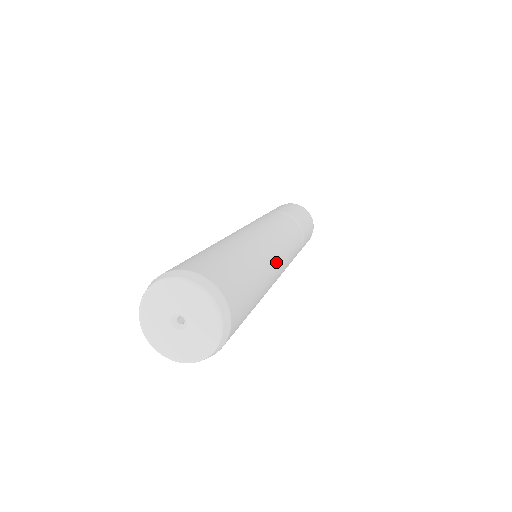
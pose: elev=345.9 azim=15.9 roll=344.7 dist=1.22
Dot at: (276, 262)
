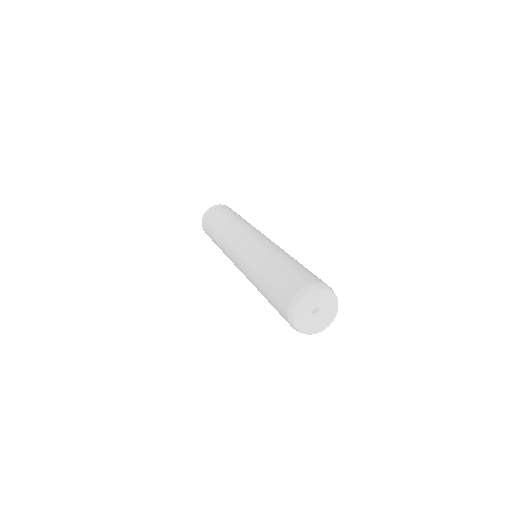
Dot at: (275, 246)
